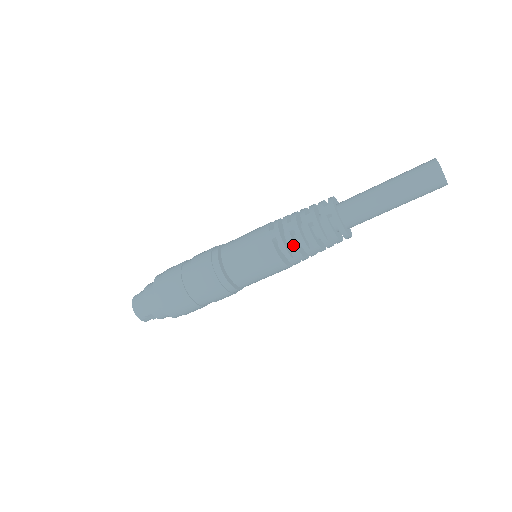
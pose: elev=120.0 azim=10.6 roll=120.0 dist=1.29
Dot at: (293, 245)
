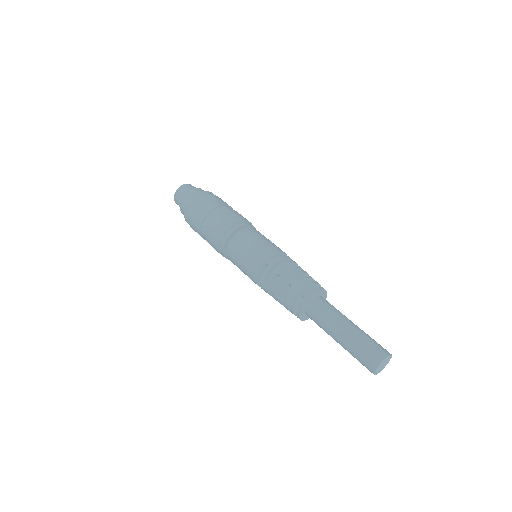
Dot at: (269, 282)
